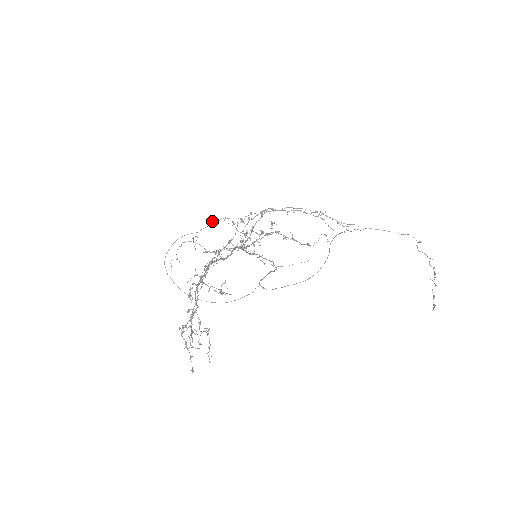
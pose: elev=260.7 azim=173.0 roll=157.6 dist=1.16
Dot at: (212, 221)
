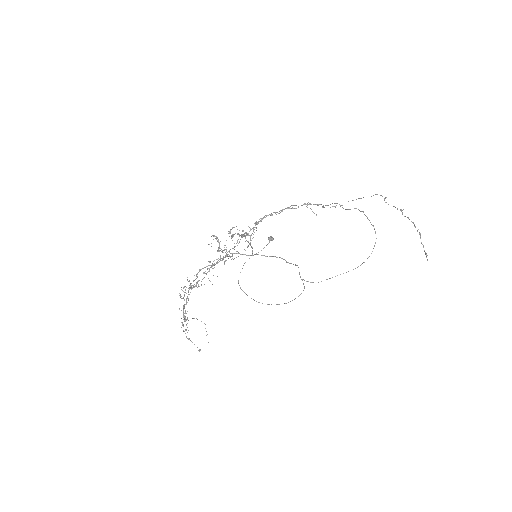
Dot at: (269, 239)
